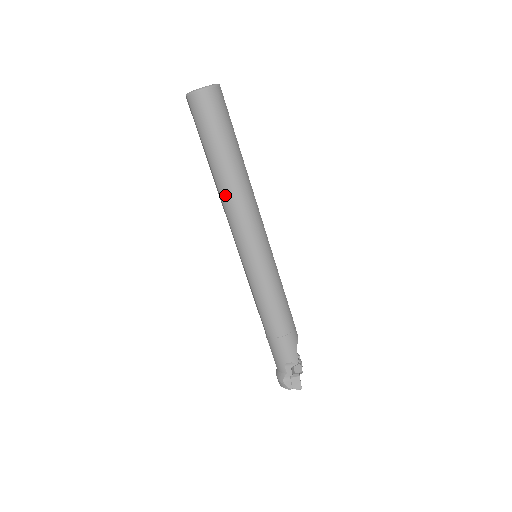
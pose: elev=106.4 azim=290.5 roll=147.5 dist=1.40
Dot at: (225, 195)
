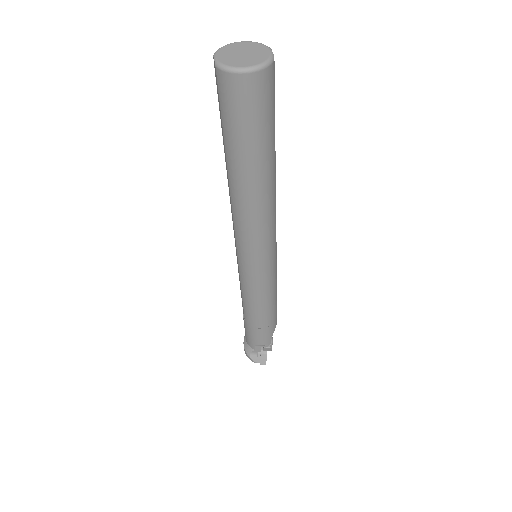
Dot at: (238, 204)
